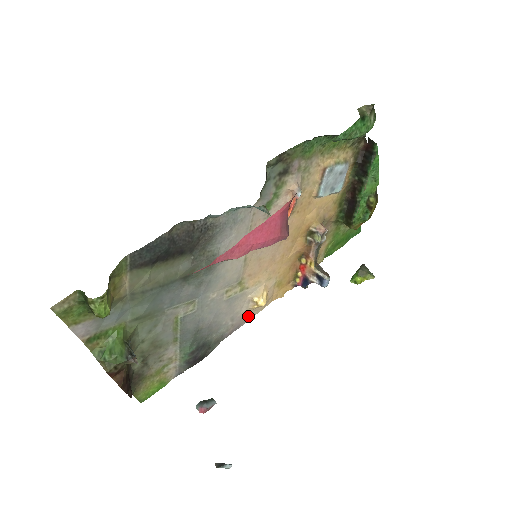
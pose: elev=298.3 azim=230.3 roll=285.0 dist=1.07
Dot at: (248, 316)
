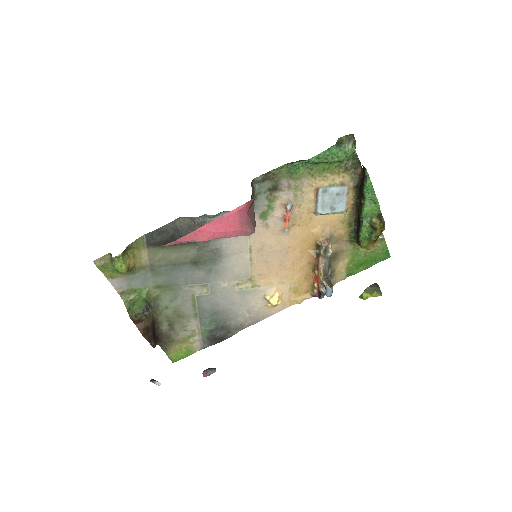
Dot at: (266, 313)
